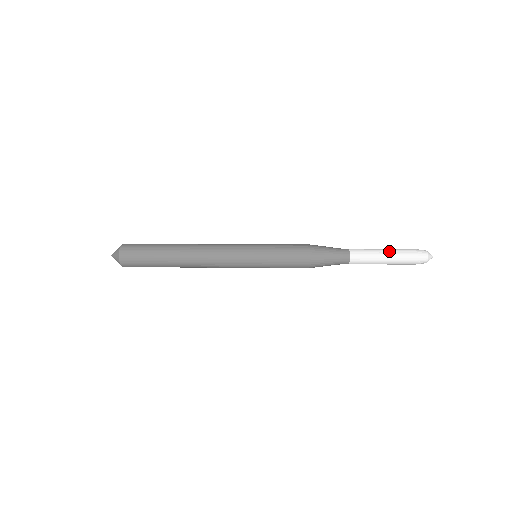
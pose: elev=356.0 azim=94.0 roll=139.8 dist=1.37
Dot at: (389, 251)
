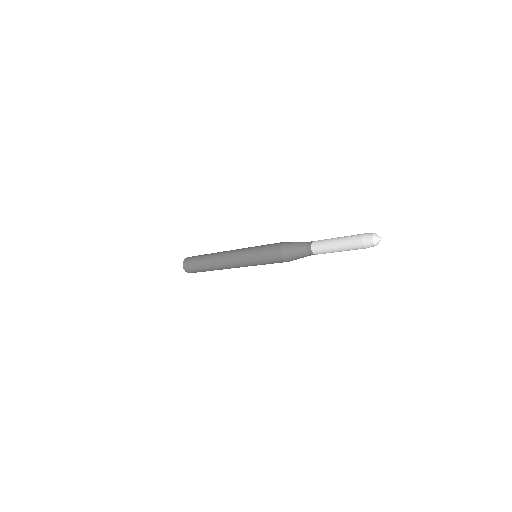
Dot at: (340, 239)
